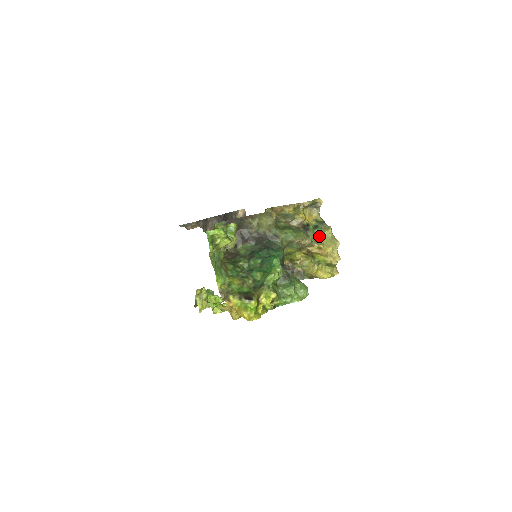
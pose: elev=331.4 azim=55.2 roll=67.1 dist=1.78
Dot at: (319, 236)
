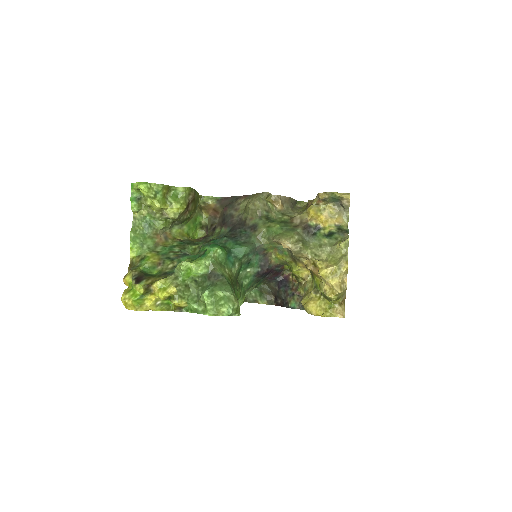
Dot at: (325, 248)
